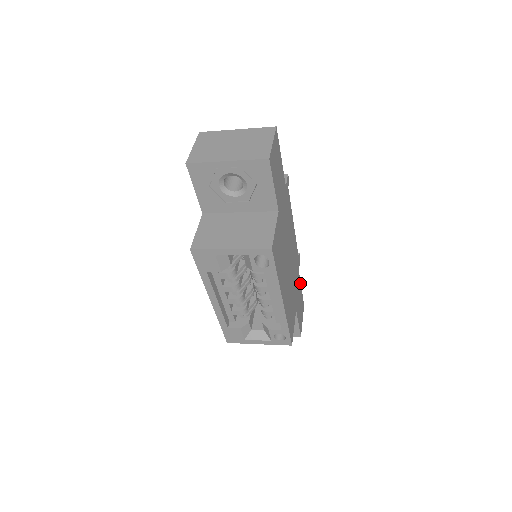
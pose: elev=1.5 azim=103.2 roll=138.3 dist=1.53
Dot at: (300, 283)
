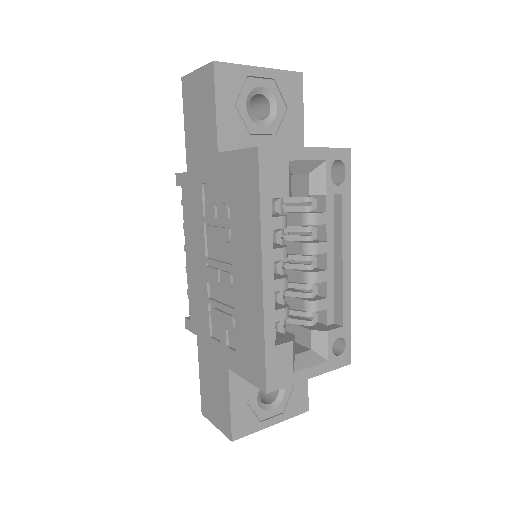
Dot at: occluded
